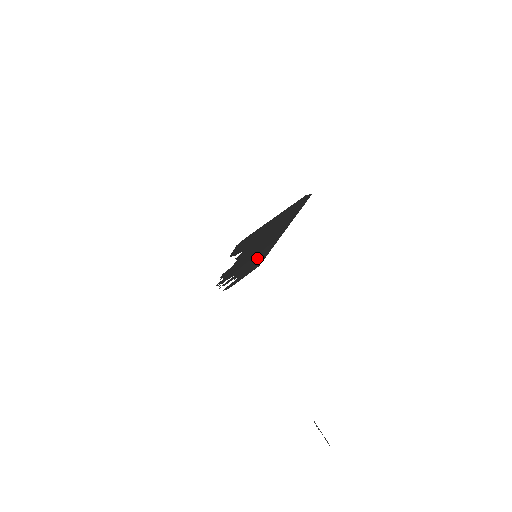
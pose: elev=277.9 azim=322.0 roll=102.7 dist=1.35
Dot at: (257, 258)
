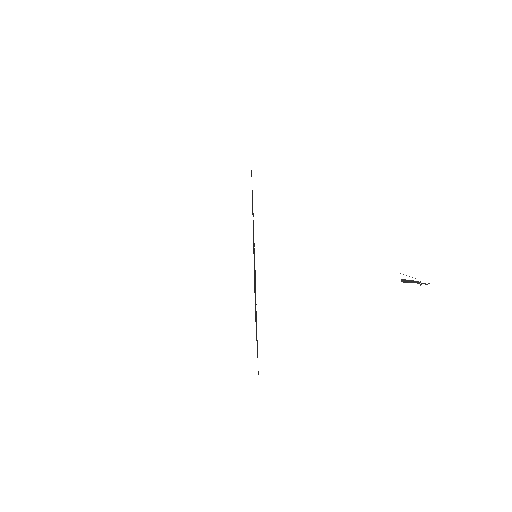
Dot at: occluded
